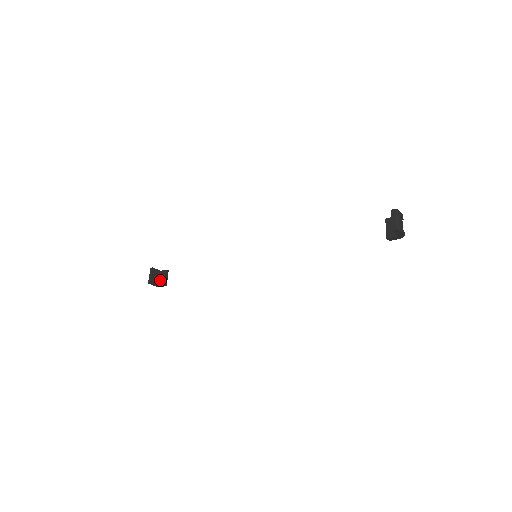
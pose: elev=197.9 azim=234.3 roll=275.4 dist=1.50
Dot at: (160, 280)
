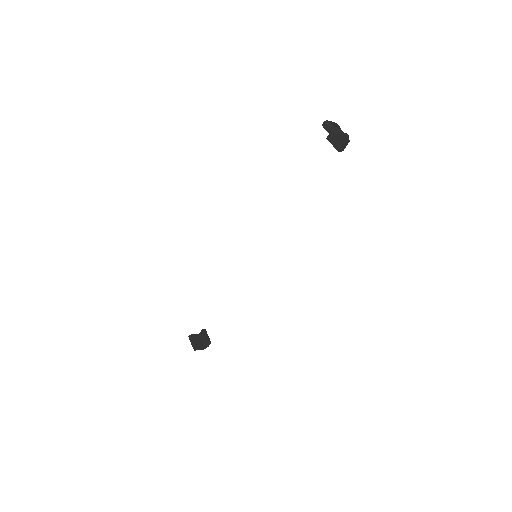
Dot at: (203, 341)
